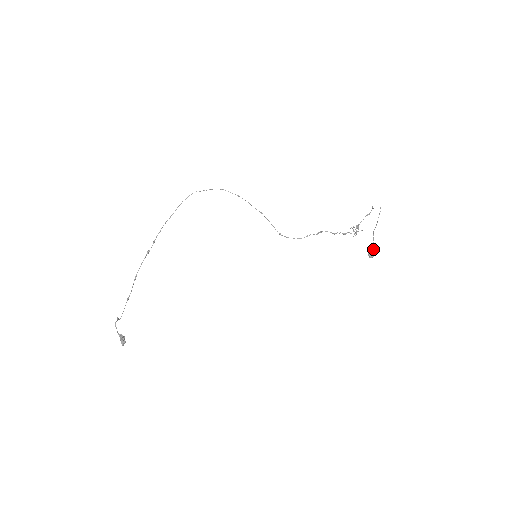
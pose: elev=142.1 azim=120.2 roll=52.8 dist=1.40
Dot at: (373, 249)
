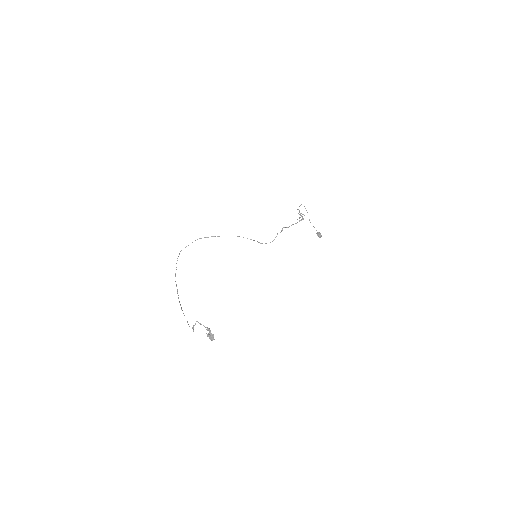
Dot at: occluded
